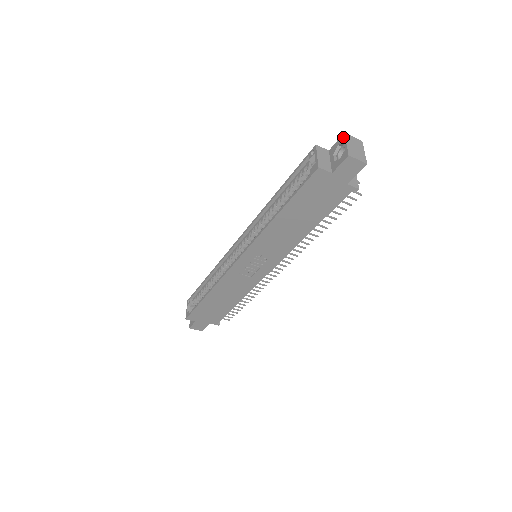
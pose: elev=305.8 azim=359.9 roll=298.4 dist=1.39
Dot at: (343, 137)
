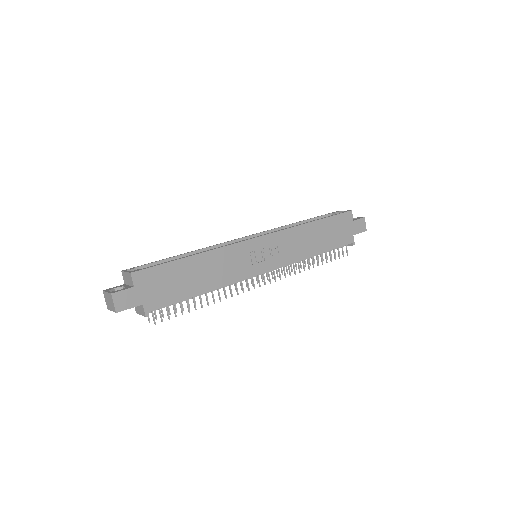
Dot at: occluded
